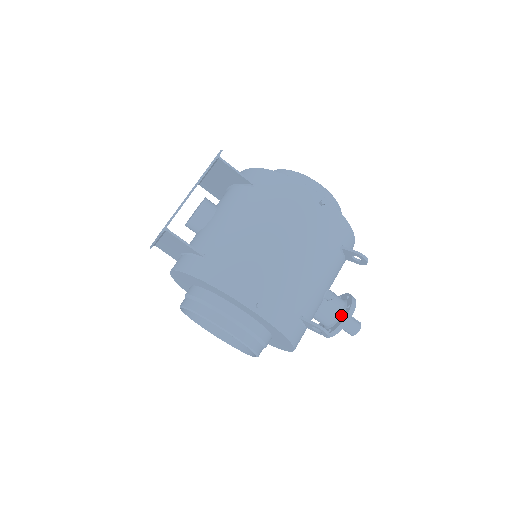
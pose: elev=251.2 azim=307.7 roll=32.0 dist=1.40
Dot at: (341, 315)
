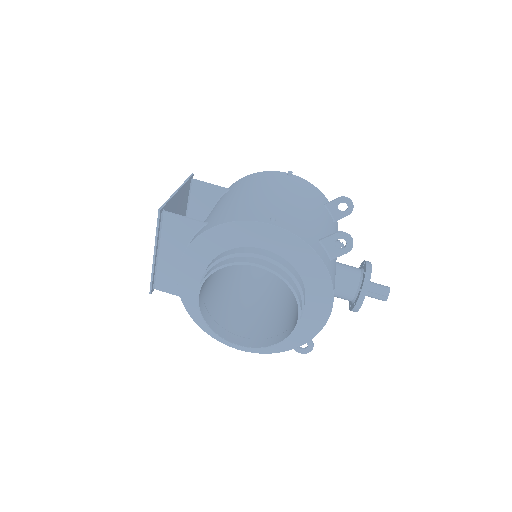
Dot at: (362, 272)
